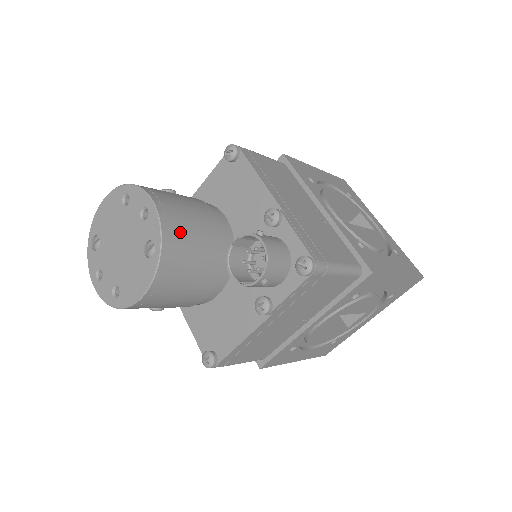
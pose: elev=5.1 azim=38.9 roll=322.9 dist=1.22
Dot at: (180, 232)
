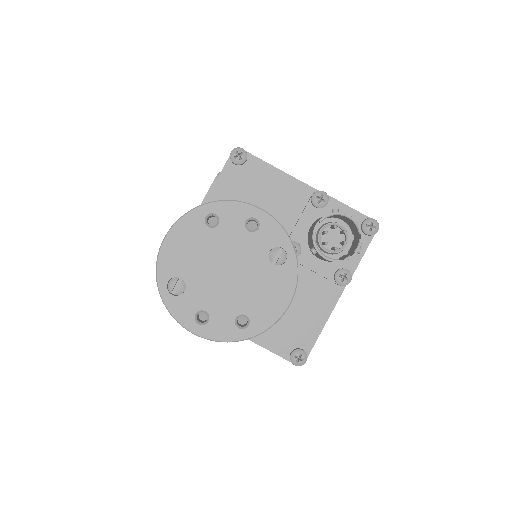
Dot at: occluded
